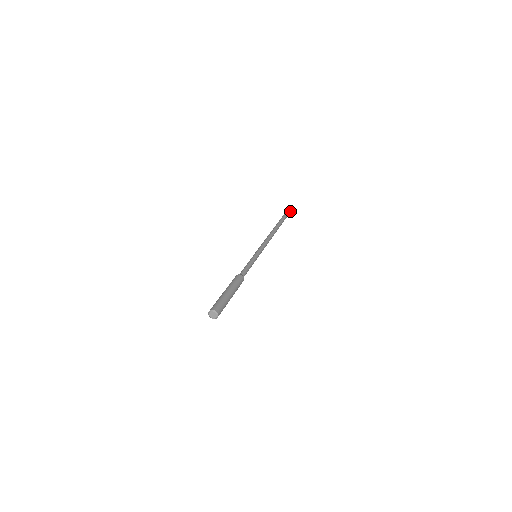
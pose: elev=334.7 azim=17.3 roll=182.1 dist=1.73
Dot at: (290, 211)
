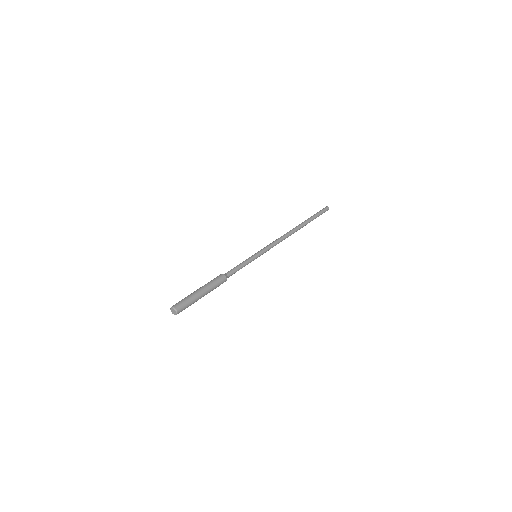
Dot at: (327, 208)
